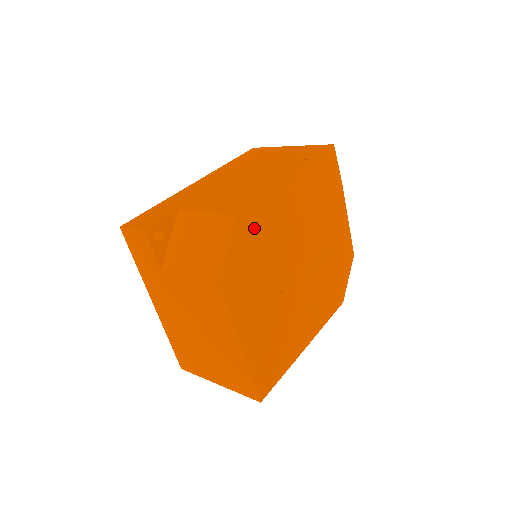
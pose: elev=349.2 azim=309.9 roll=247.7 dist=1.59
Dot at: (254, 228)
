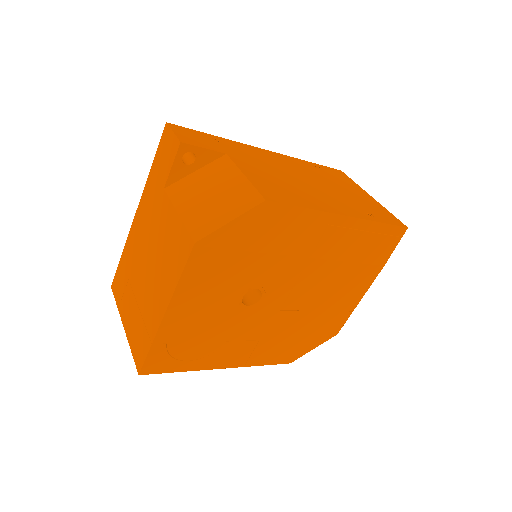
Dot at: (270, 227)
